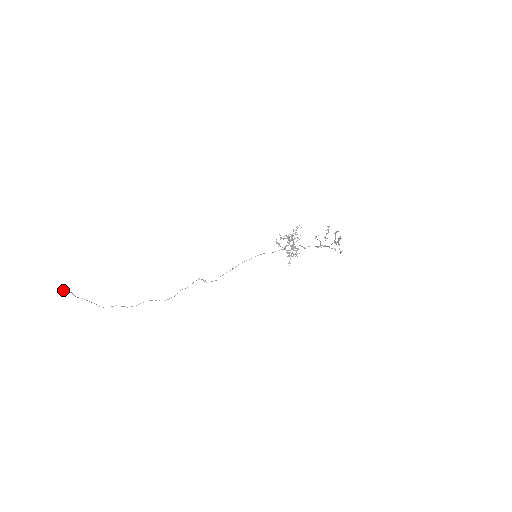
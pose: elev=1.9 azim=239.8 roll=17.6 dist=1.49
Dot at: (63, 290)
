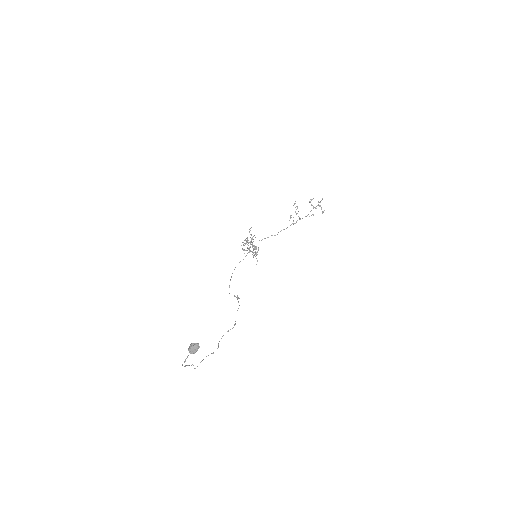
Dot at: (193, 348)
